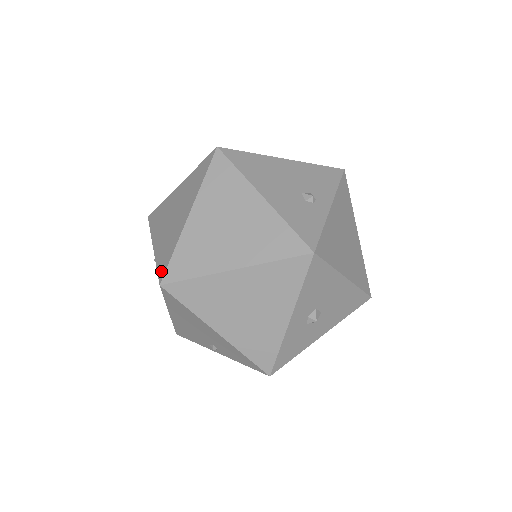
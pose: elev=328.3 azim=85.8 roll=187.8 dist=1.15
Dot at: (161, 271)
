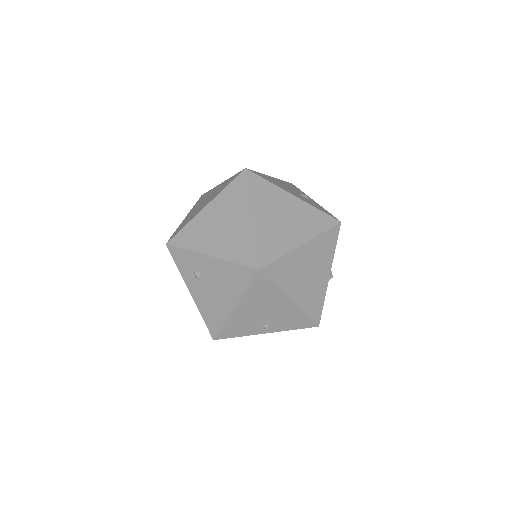
Dot at: (250, 261)
